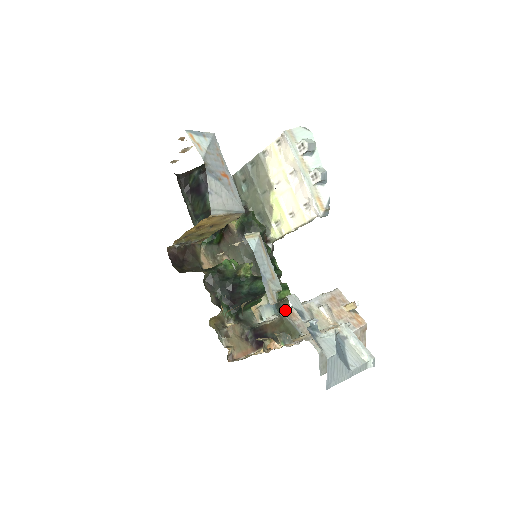
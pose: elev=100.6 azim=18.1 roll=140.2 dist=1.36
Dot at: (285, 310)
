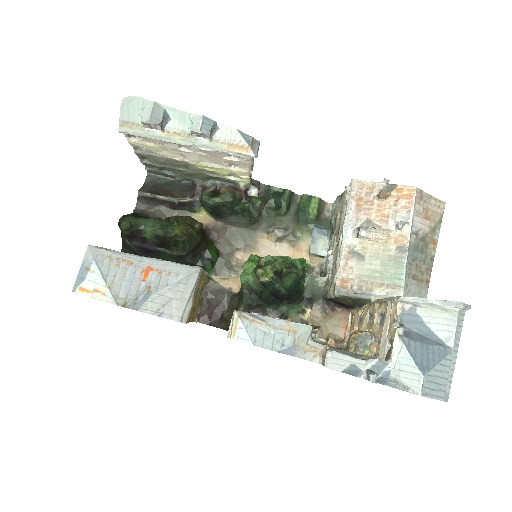
Dot at: (331, 225)
